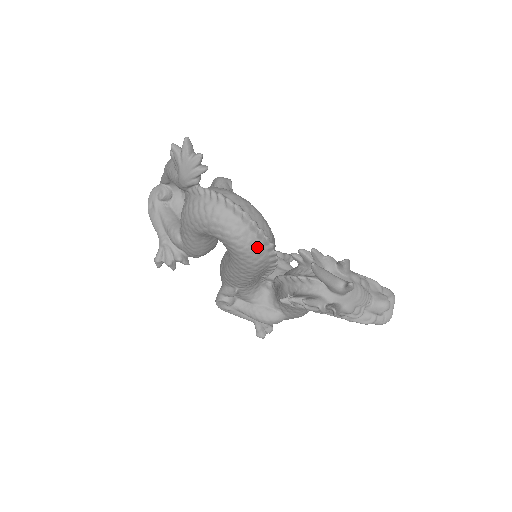
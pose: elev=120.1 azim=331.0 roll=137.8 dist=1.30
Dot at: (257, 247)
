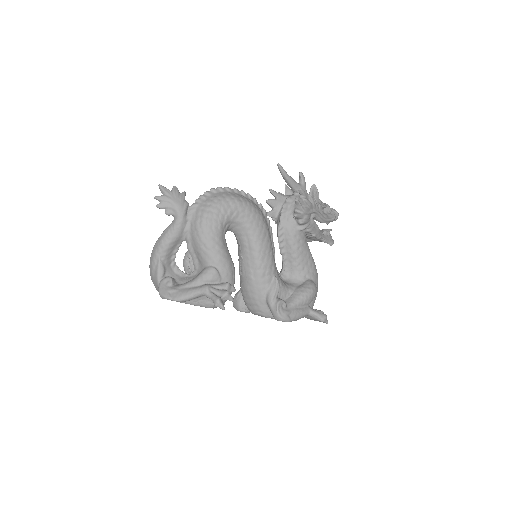
Dot at: (251, 202)
